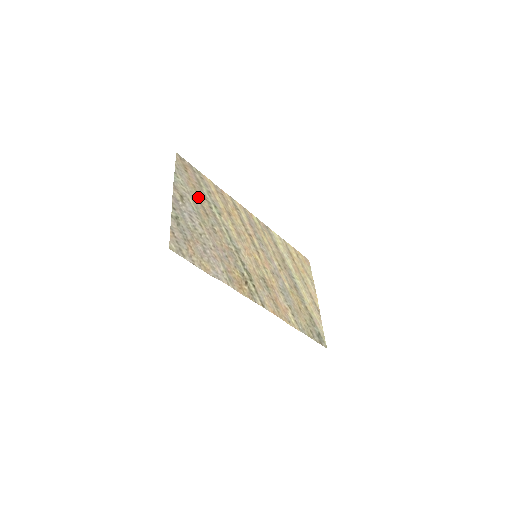
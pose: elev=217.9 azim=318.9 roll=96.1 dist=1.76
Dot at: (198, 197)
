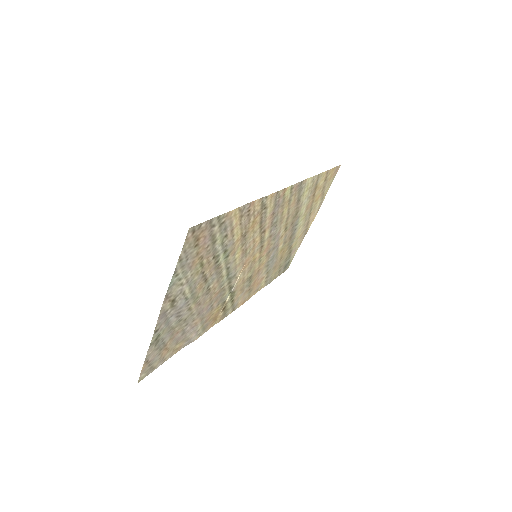
Dot at: (201, 269)
